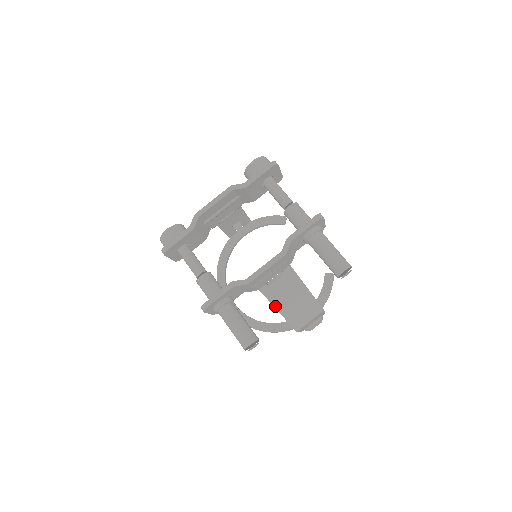
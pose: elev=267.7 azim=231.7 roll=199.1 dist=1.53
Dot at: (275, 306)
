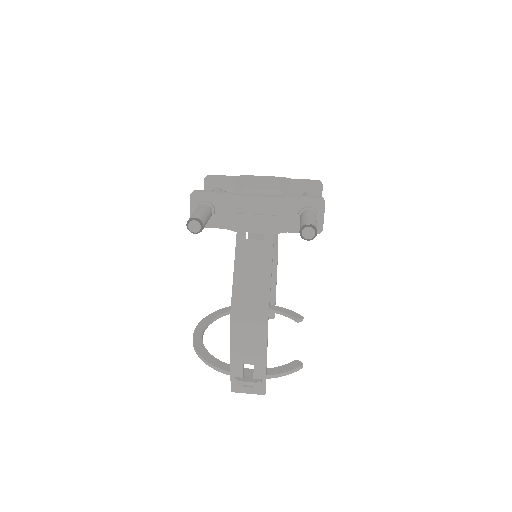
Dot at: (235, 266)
